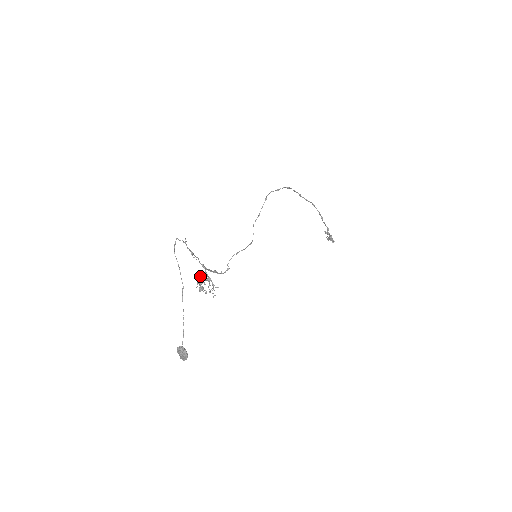
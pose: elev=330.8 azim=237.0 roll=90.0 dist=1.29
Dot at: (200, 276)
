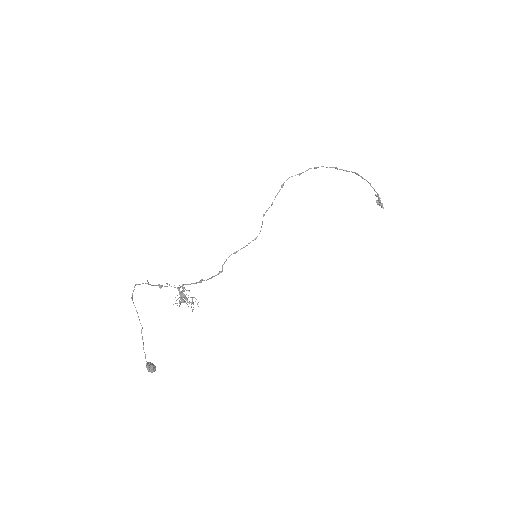
Dot at: occluded
